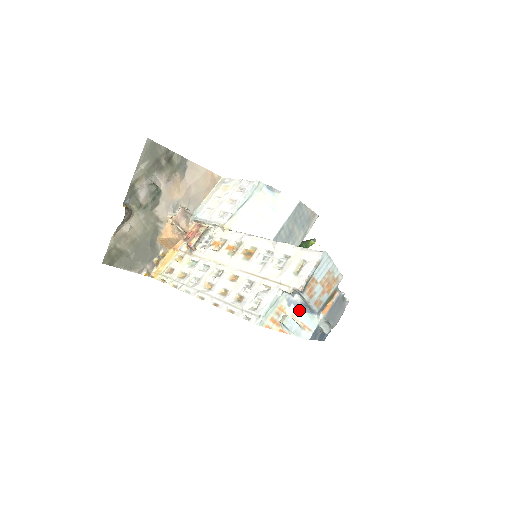
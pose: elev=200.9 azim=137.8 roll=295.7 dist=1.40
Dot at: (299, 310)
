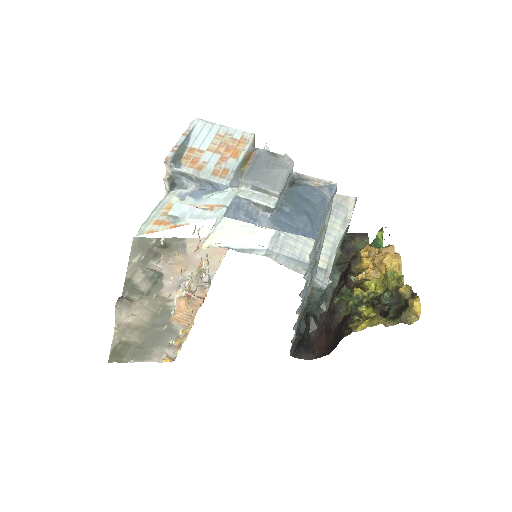
Dot at: (199, 196)
